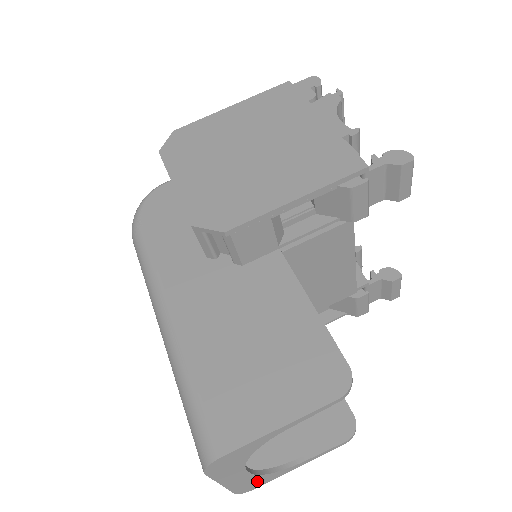
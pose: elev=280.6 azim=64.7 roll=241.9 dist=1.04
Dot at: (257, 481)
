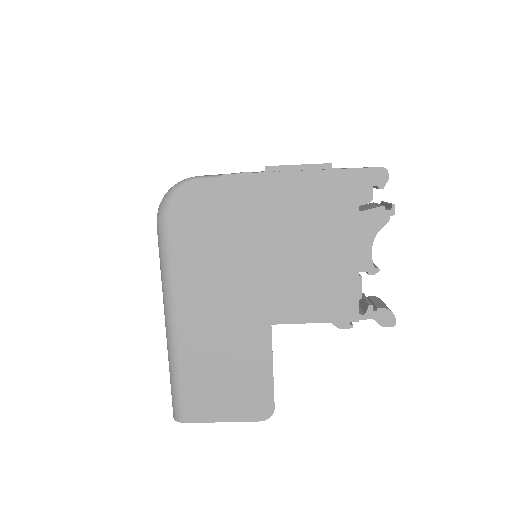
Dot at: occluded
